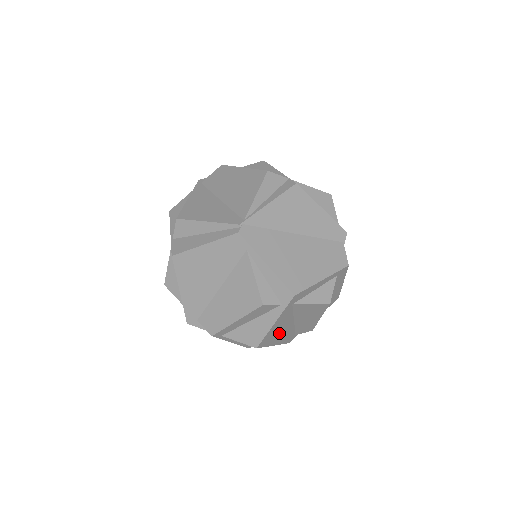
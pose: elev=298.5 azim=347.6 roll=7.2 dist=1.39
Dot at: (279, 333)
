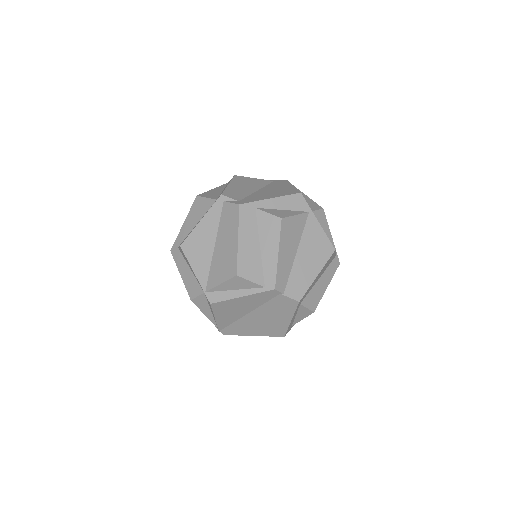
Dot at: occluded
